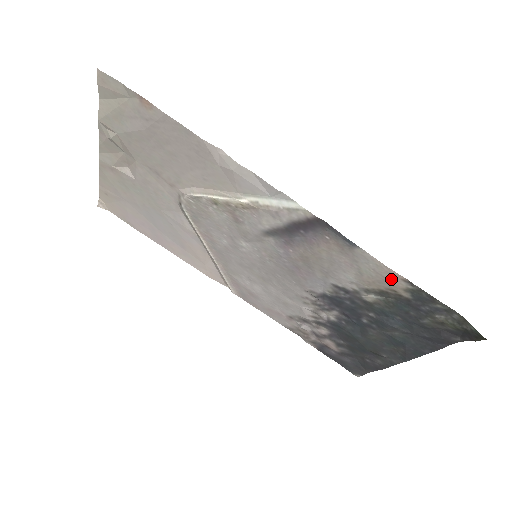
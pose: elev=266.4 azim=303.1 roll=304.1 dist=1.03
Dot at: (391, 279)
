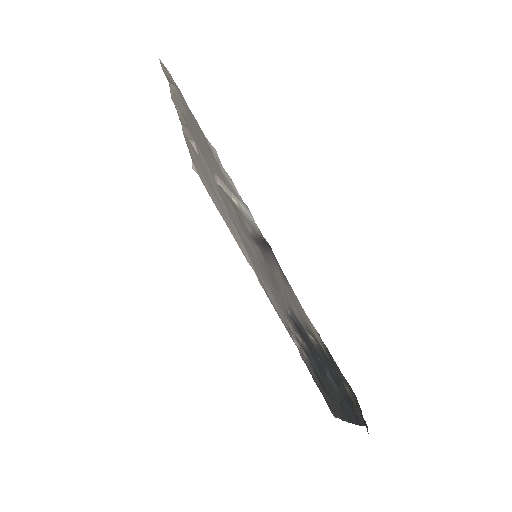
Dot at: (311, 326)
